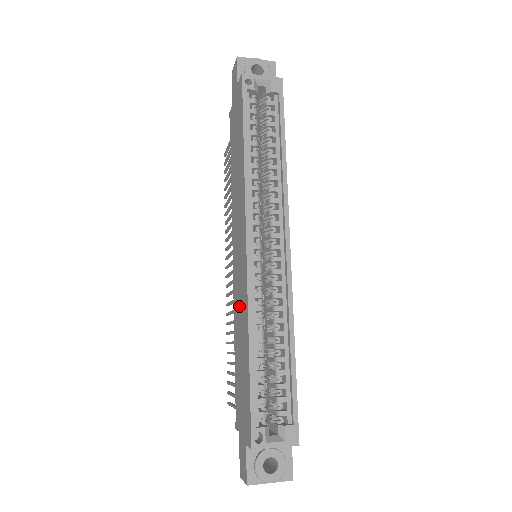
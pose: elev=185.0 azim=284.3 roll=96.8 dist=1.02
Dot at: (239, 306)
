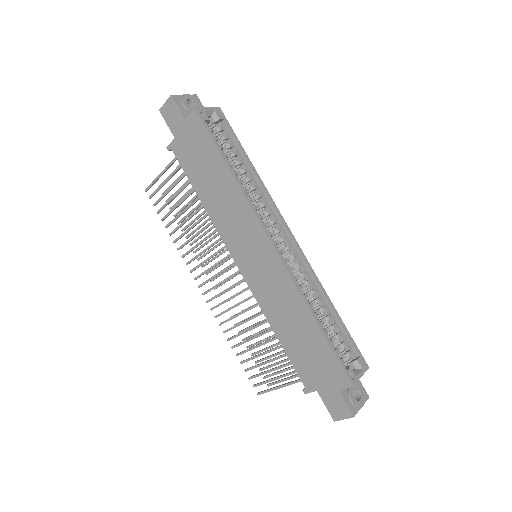
Dot at: (274, 297)
